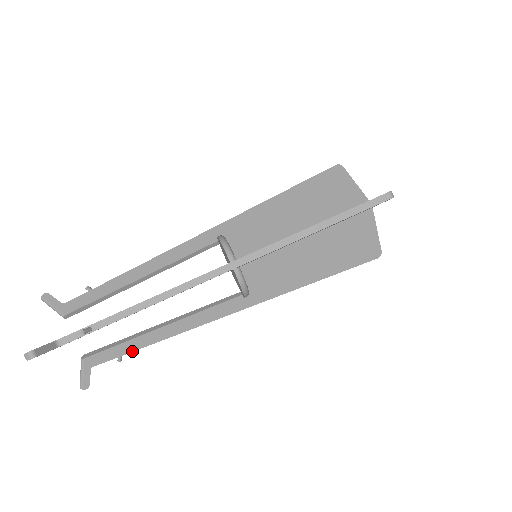
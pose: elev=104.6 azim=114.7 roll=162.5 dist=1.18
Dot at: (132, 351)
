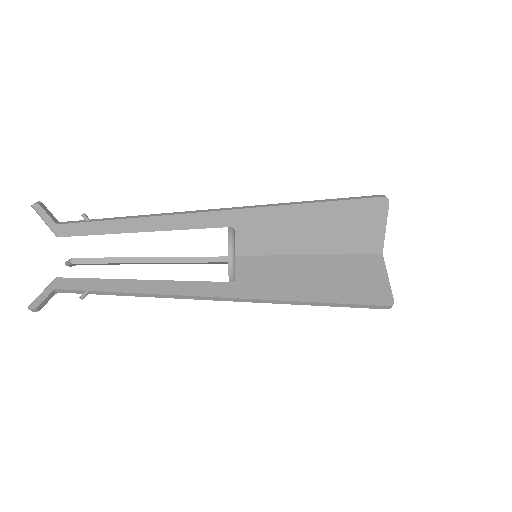
Dot at: (99, 291)
